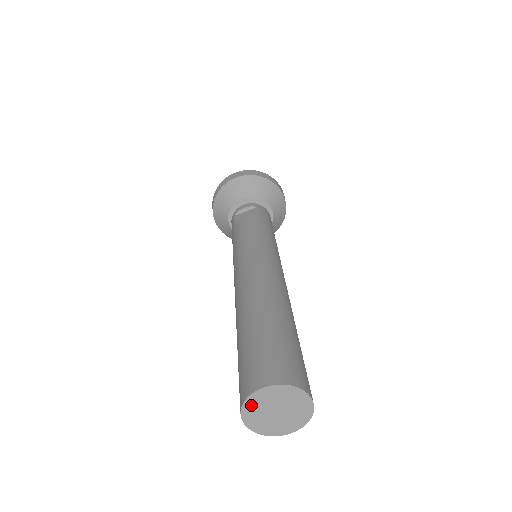
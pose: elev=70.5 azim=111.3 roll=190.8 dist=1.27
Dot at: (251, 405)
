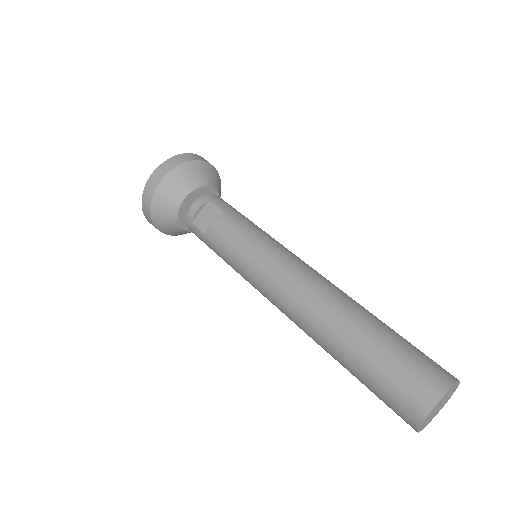
Dot at: (425, 422)
